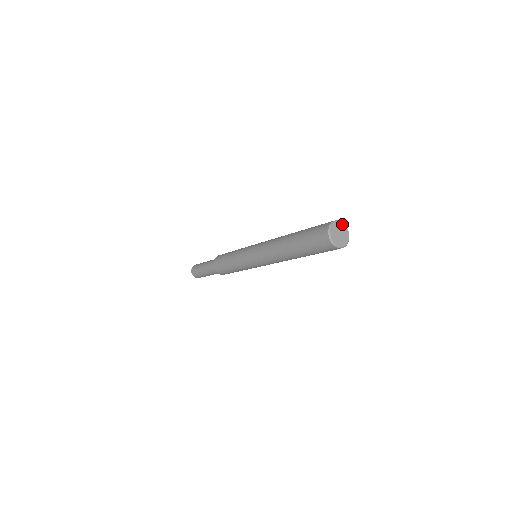
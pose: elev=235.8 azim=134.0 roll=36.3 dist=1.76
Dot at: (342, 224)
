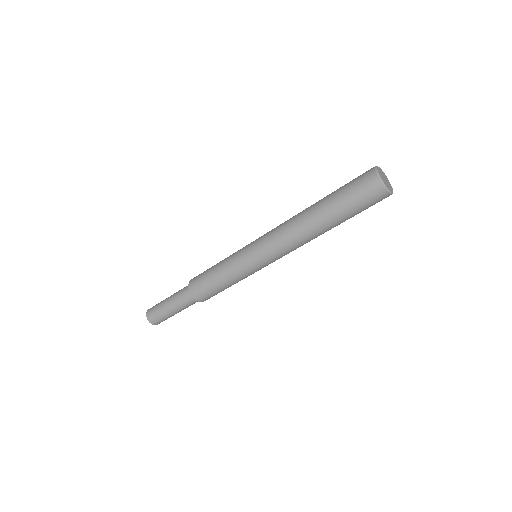
Dot at: (385, 175)
